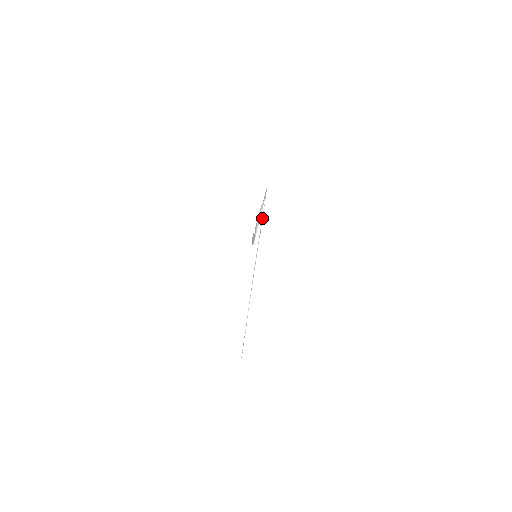
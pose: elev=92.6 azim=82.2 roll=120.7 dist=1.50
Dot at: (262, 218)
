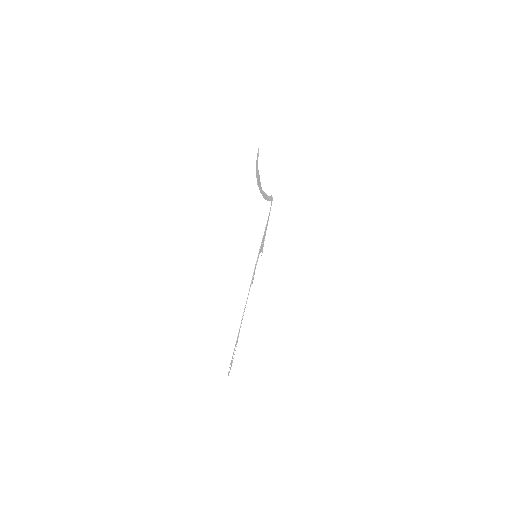
Dot at: (265, 230)
